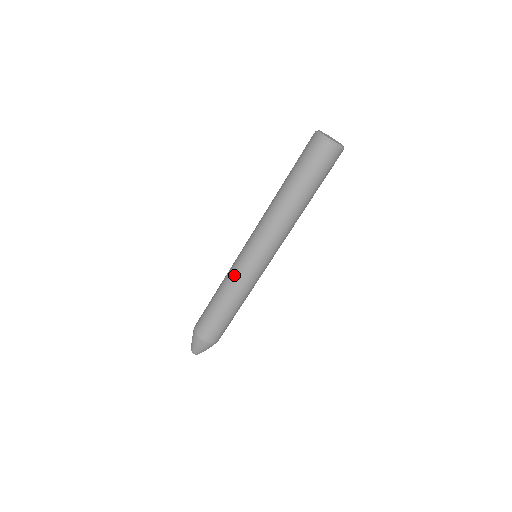
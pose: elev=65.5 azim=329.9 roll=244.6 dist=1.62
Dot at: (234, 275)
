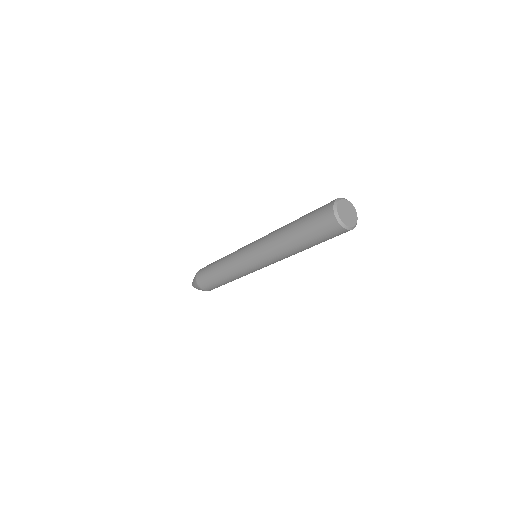
Dot at: (234, 267)
